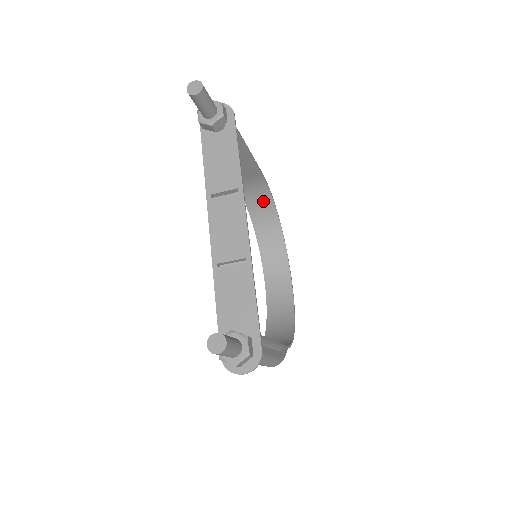
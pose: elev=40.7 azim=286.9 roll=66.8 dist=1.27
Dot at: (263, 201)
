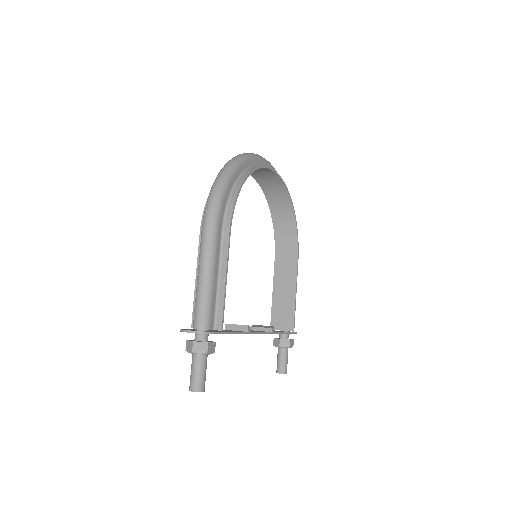
Dot at: occluded
